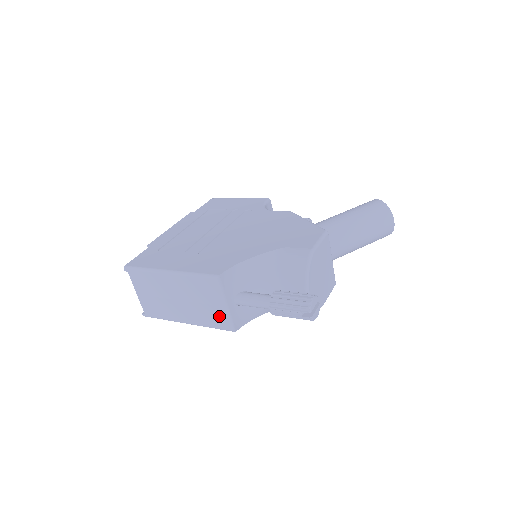
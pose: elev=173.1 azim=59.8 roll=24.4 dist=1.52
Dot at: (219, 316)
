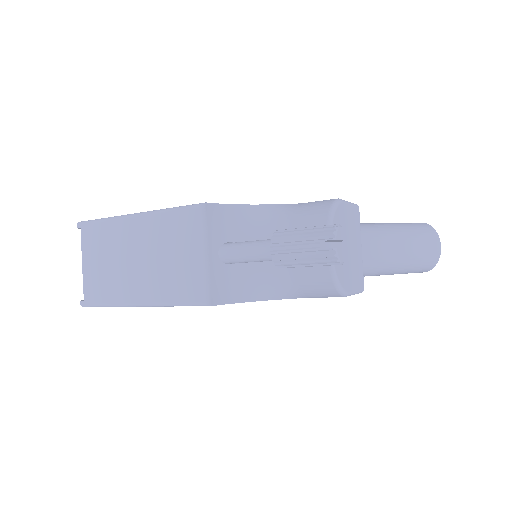
Dot at: (191, 276)
